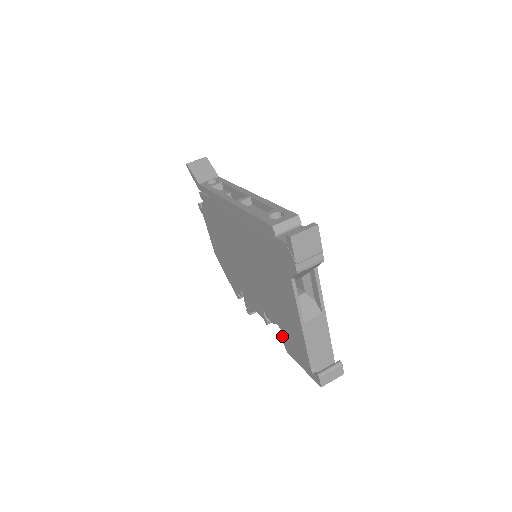
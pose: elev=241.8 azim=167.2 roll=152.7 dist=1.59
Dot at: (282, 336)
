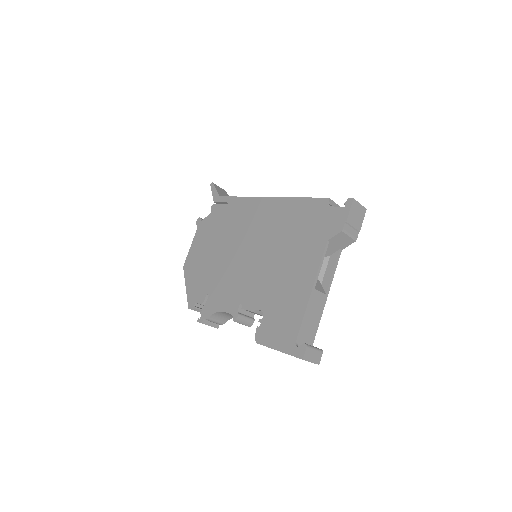
Dot at: (260, 321)
